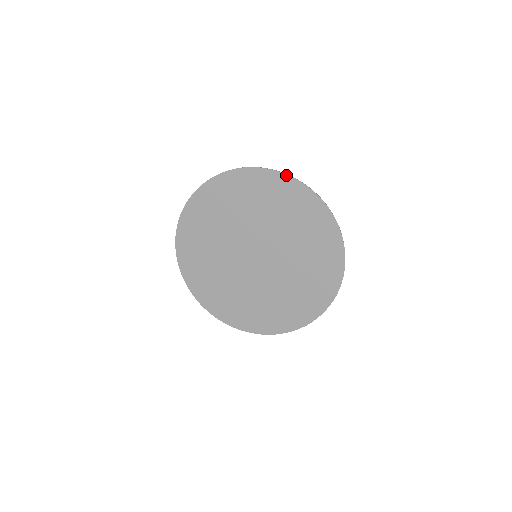
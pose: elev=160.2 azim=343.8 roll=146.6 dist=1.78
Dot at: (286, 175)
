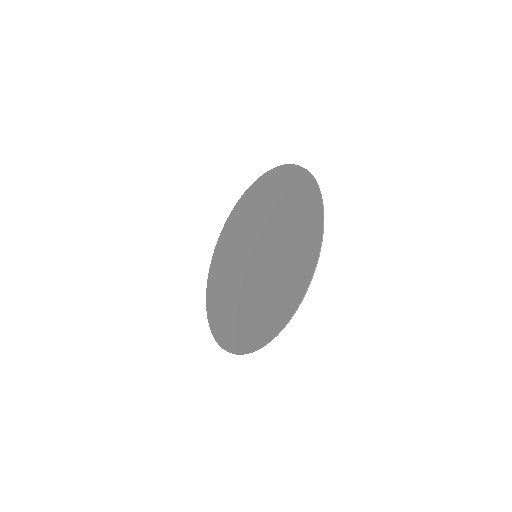
Dot at: (279, 167)
